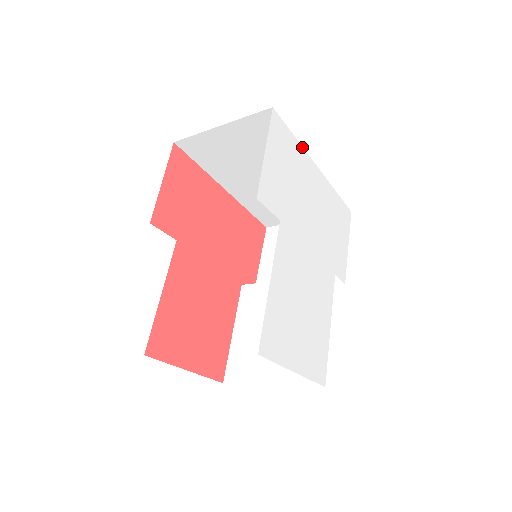
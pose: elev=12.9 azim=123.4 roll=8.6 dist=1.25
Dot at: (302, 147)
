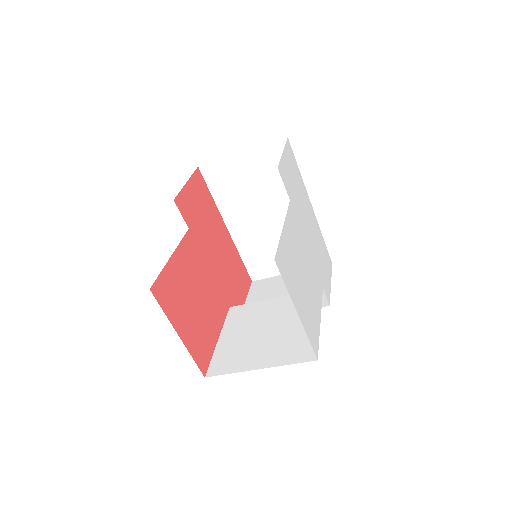
Dot at: occluded
